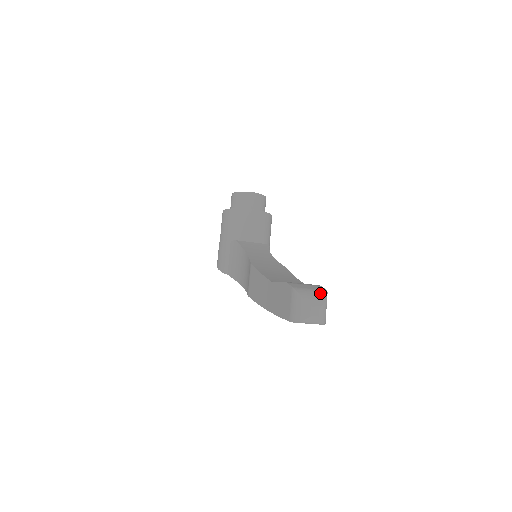
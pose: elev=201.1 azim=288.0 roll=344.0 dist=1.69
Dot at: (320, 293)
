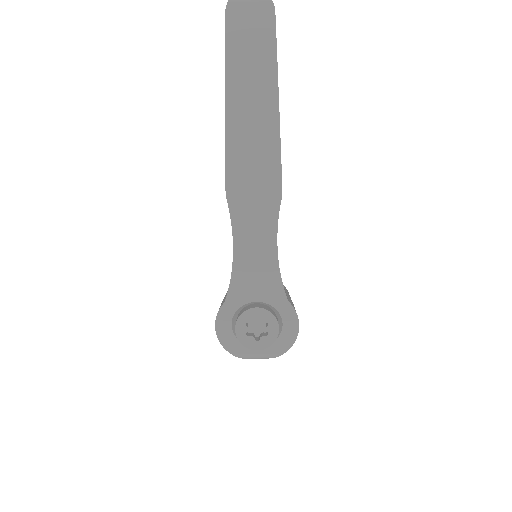
Dot at: occluded
